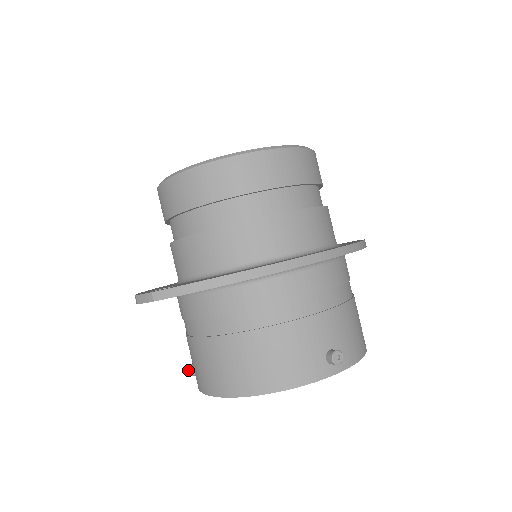
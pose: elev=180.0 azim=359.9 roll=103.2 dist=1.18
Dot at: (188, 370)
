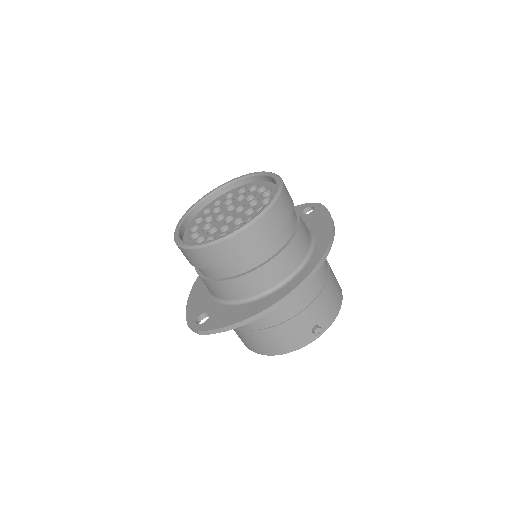
Dot at: occluded
